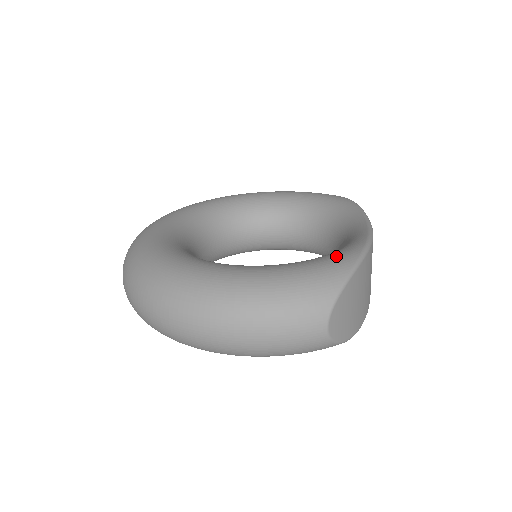
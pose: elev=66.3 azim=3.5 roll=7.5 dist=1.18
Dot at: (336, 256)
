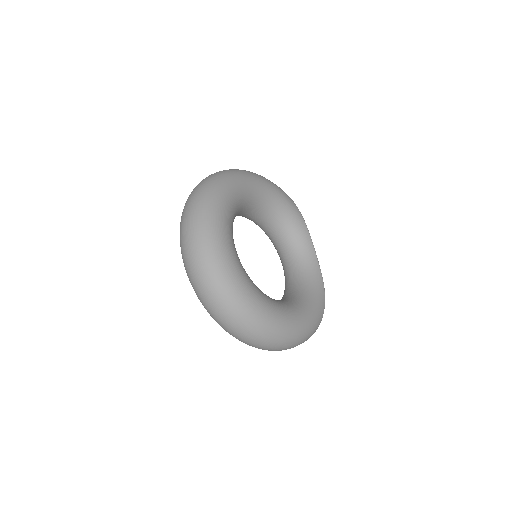
Dot at: (319, 300)
